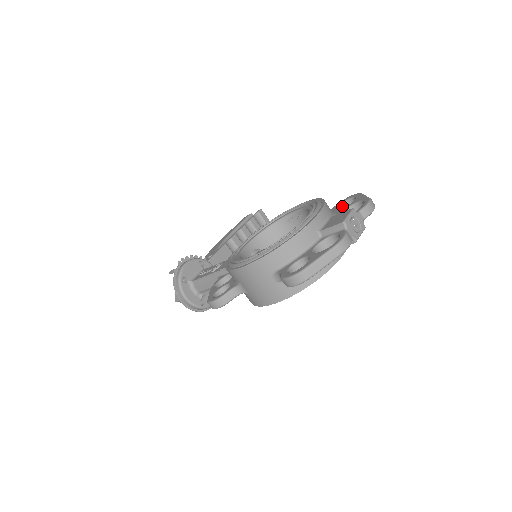
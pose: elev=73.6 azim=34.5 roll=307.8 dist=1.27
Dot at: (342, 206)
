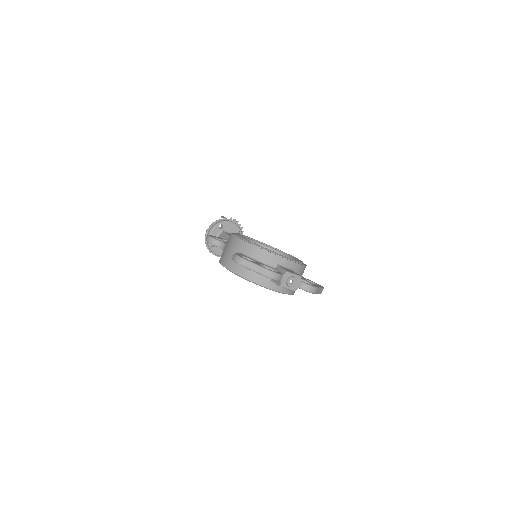
Dot at: occluded
